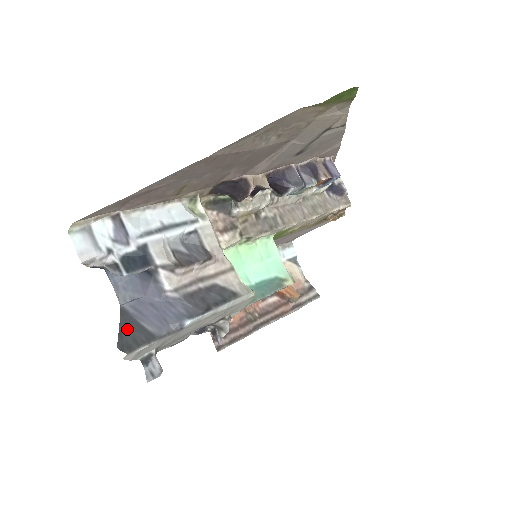
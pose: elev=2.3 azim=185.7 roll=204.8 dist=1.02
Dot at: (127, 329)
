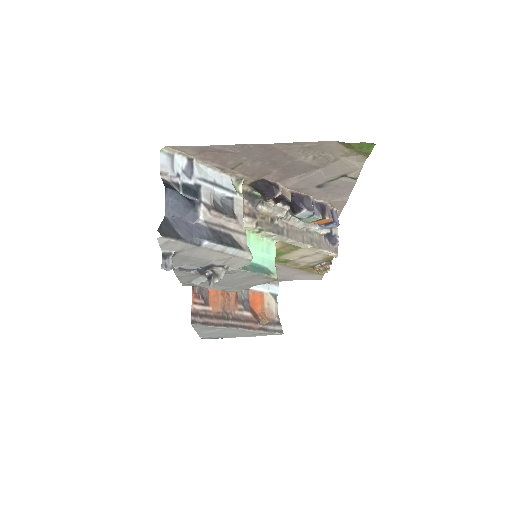
Dot at: (166, 227)
